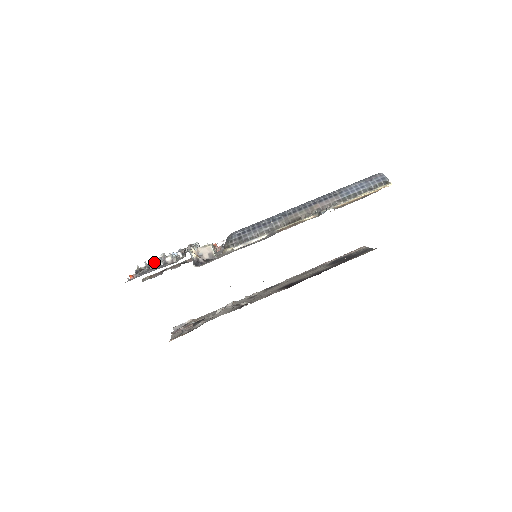
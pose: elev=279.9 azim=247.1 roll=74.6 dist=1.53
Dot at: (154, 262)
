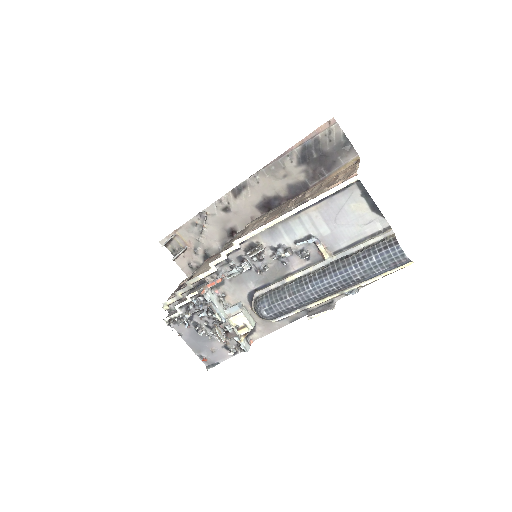
Dot at: (188, 325)
